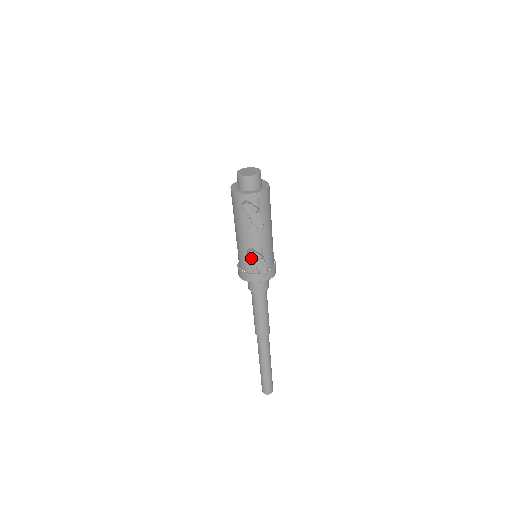
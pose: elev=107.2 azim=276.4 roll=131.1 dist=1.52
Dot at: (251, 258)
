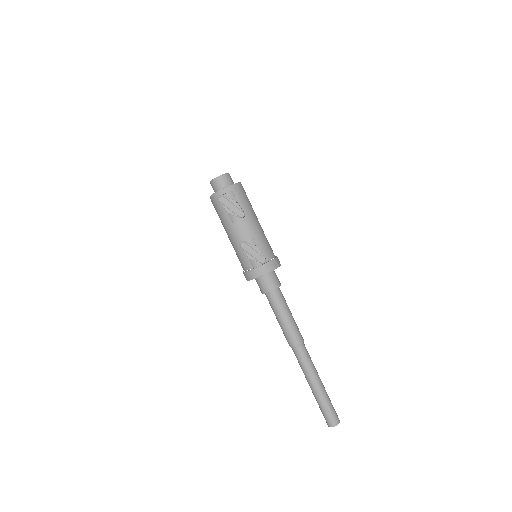
Dot at: (245, 249)
